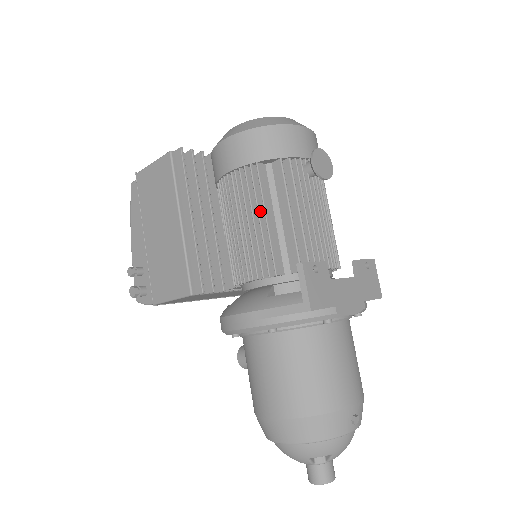
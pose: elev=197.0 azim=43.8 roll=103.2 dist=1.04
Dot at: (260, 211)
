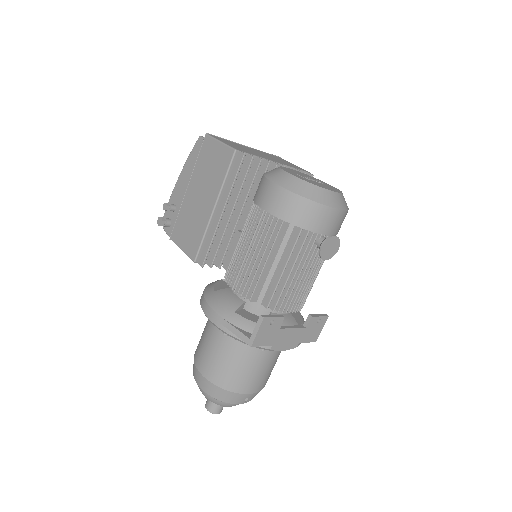
Dot at: (265, 254)
